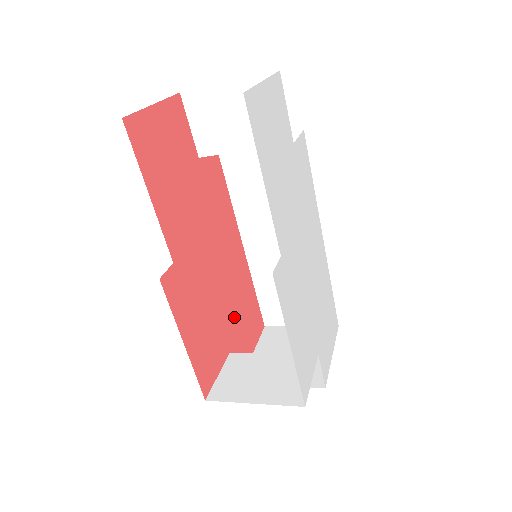
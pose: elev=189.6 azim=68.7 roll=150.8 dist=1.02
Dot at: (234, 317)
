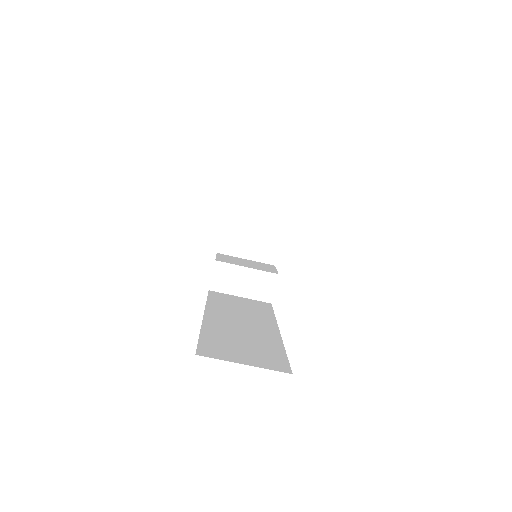
Dot at: occluded
